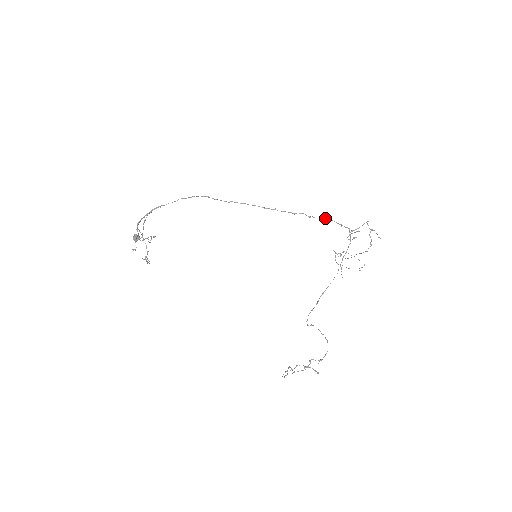
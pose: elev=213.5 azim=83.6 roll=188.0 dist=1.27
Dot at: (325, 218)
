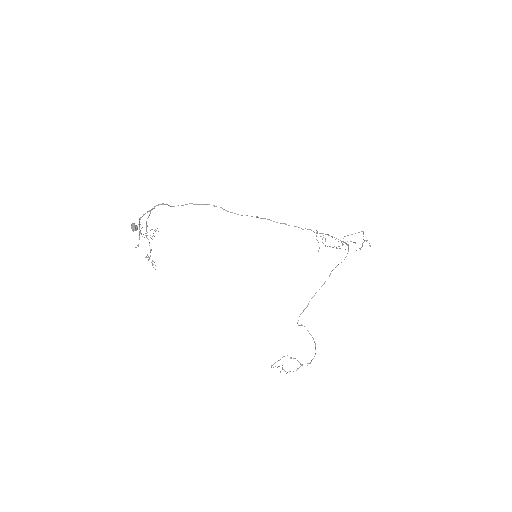
Dot at: occluded
